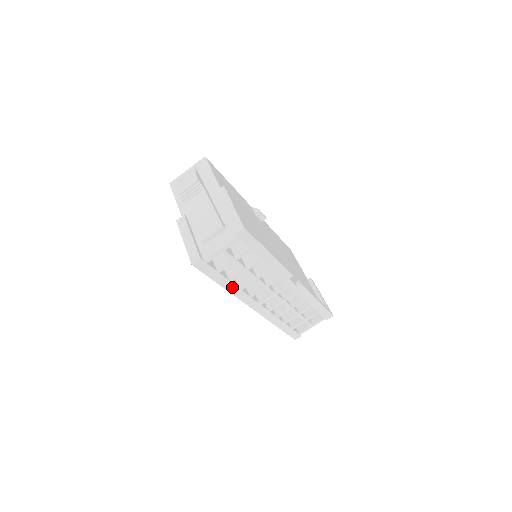
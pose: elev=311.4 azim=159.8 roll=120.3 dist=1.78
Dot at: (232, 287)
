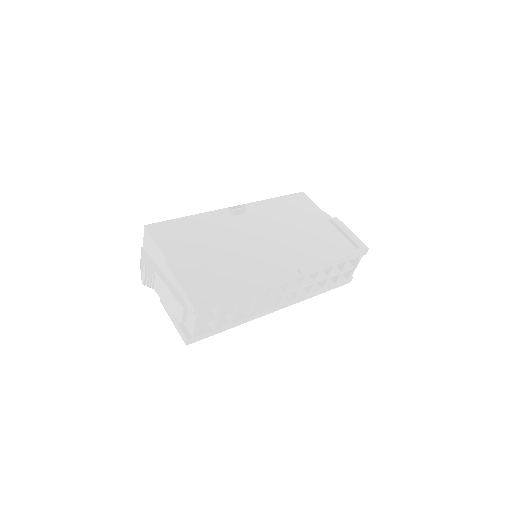
Dot at: (239, 322)
